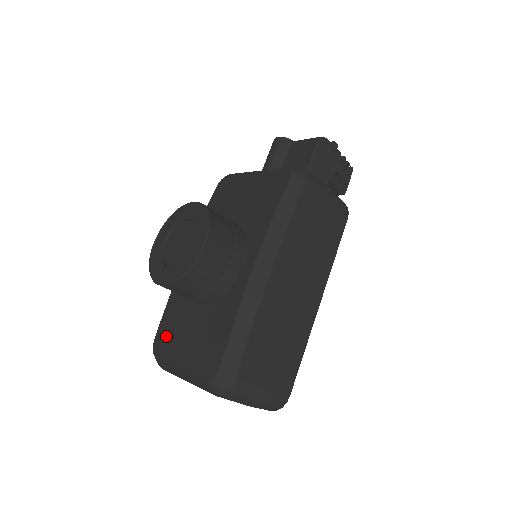
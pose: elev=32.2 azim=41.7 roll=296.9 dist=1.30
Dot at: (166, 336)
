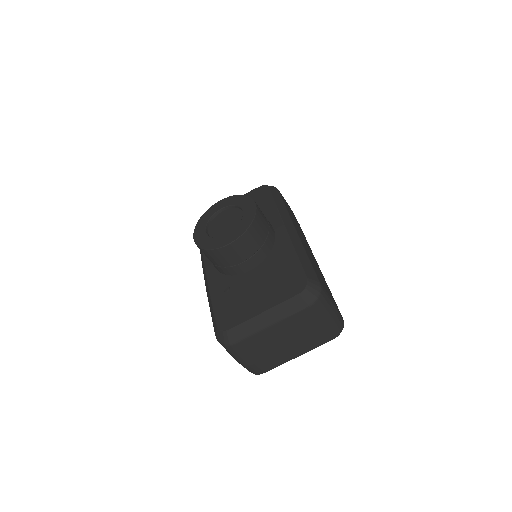
Dot at: (230, 310)
